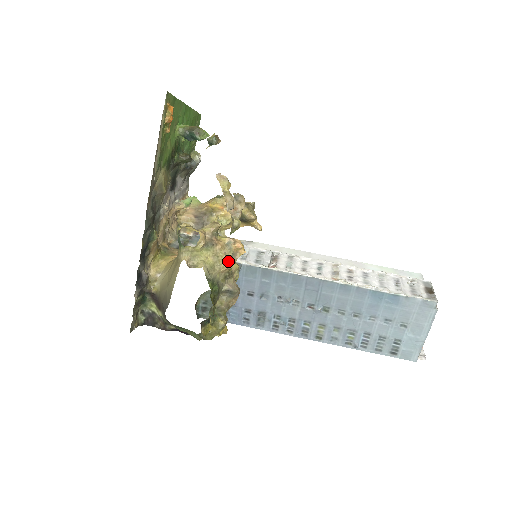
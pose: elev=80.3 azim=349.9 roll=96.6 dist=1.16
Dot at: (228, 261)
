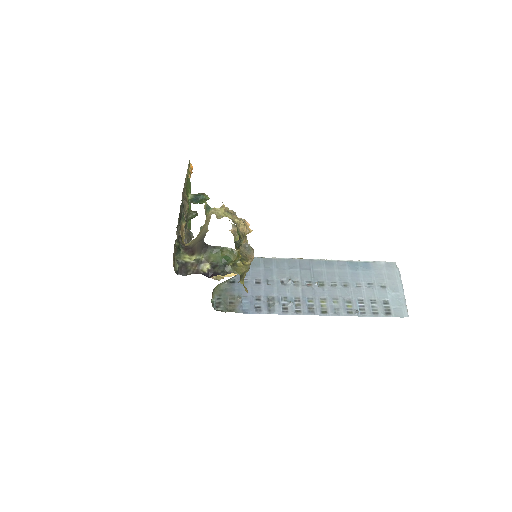
Dot at: (243, 224)
